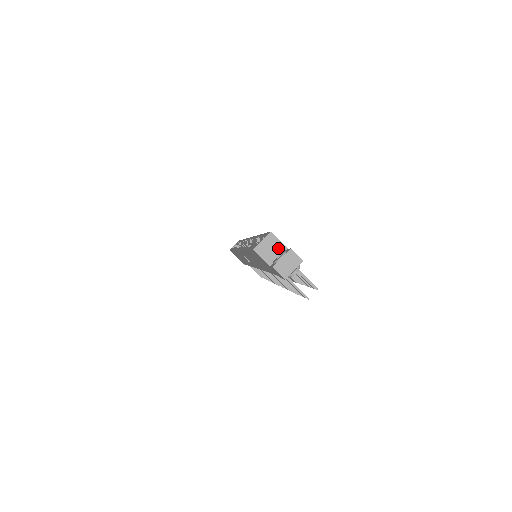
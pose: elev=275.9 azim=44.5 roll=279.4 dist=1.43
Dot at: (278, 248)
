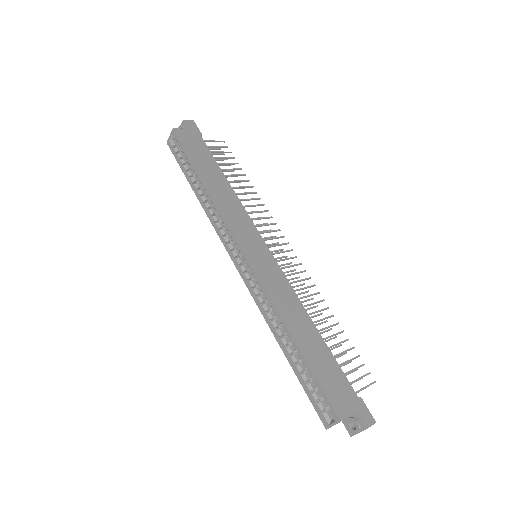
Dot at: occluded
